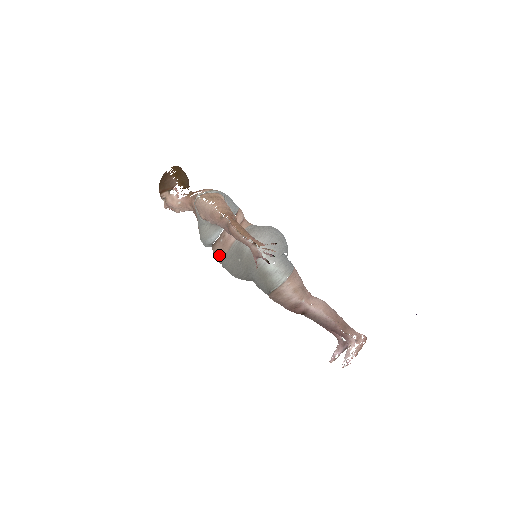
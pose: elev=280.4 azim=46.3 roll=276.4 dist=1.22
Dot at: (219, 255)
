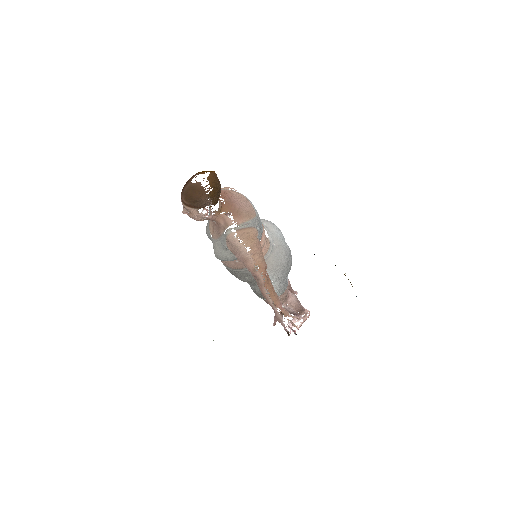
Dot at: (227, 265)
